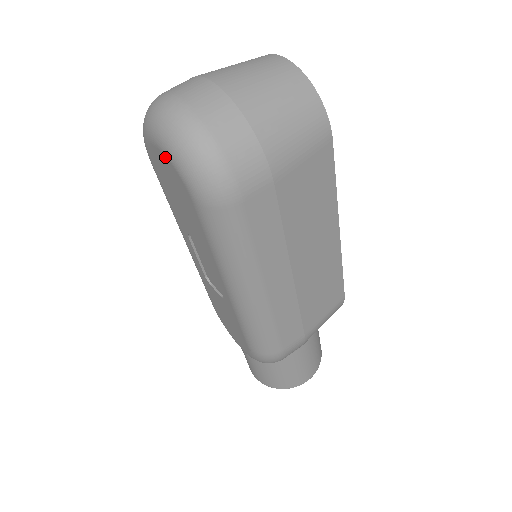
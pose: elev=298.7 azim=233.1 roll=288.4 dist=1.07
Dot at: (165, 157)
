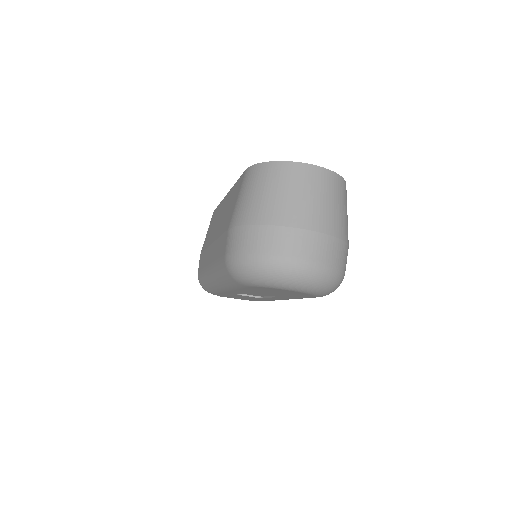
Dot at: (301, 293)
